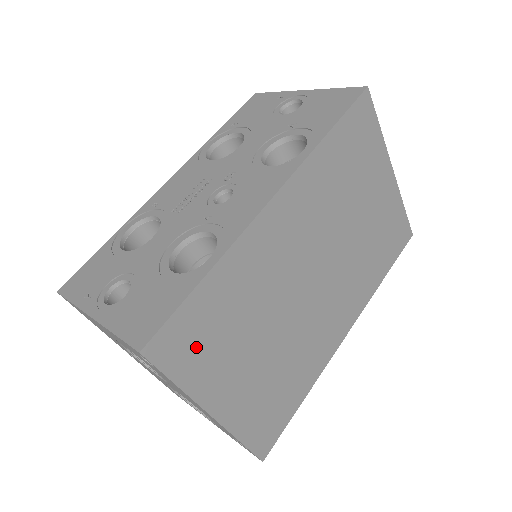
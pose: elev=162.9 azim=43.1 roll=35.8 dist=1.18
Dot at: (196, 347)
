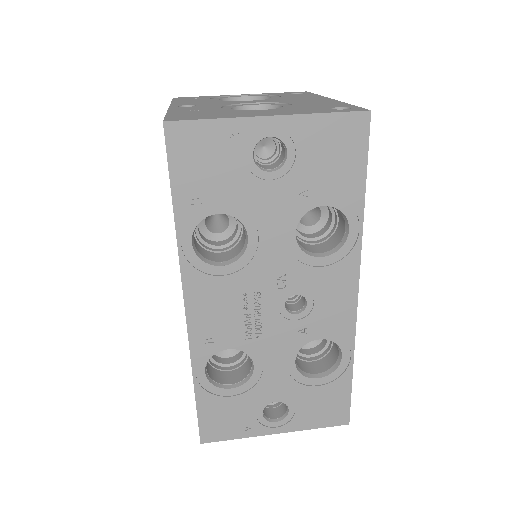
Dot at: occluded
